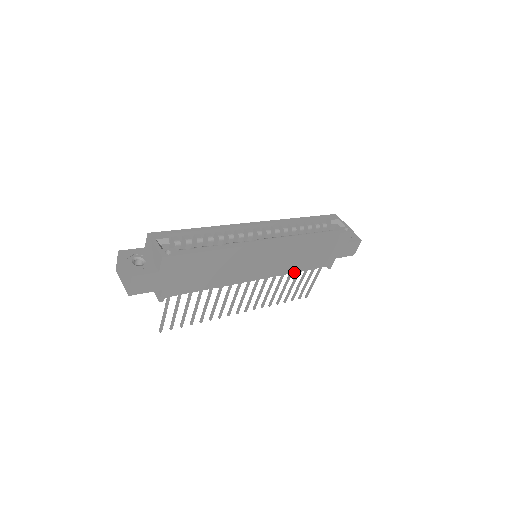
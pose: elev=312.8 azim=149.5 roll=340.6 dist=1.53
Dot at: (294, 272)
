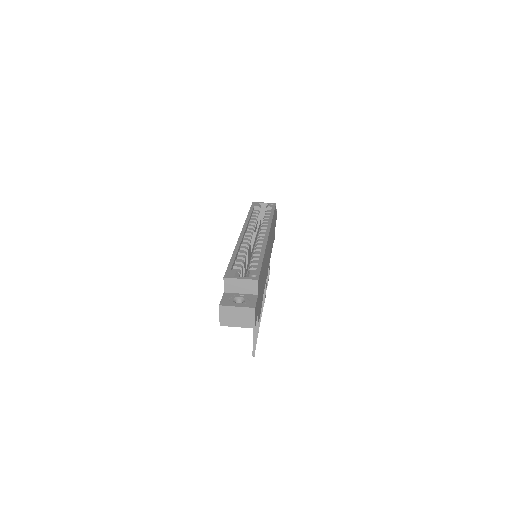
Dot at: occluded
